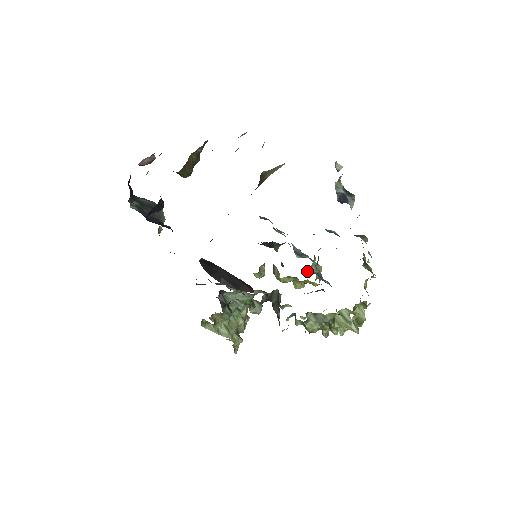
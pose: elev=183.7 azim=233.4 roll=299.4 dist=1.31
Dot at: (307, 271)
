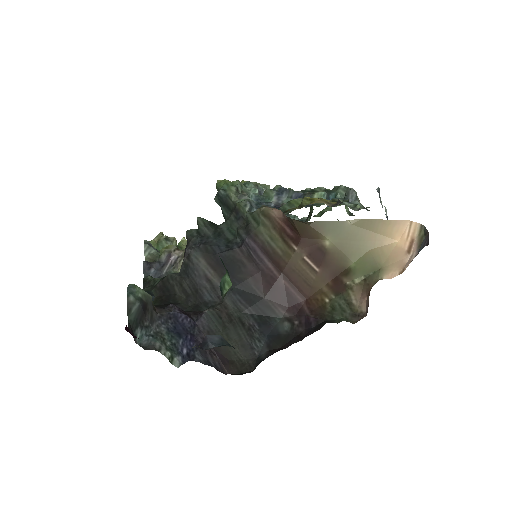
Dot at: occluded
